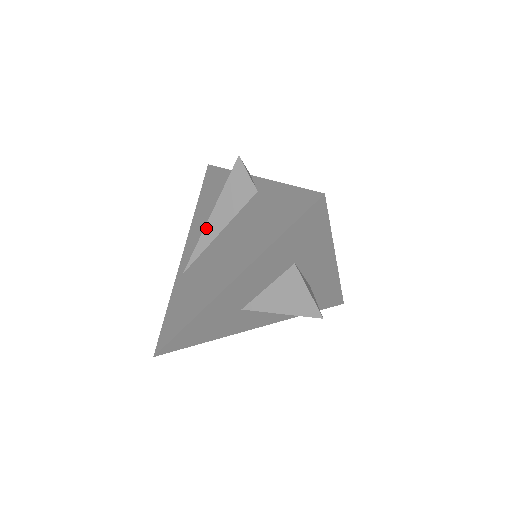
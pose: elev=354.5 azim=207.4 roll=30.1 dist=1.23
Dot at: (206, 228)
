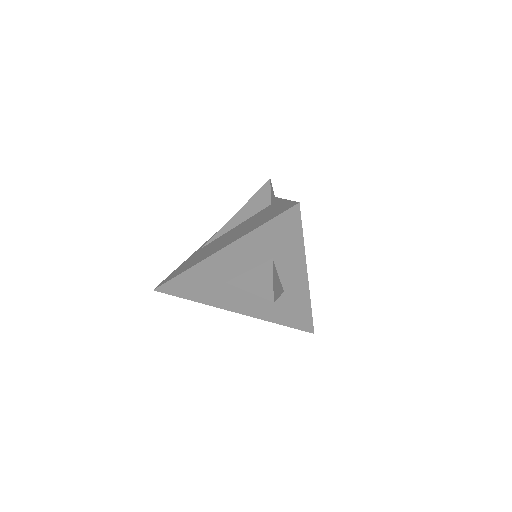
Dot at: (230, 221)
